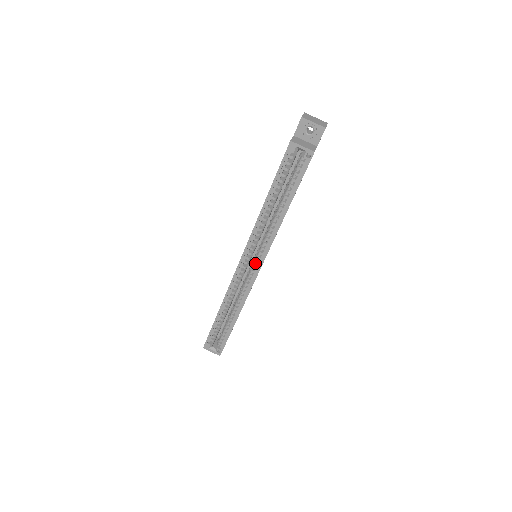
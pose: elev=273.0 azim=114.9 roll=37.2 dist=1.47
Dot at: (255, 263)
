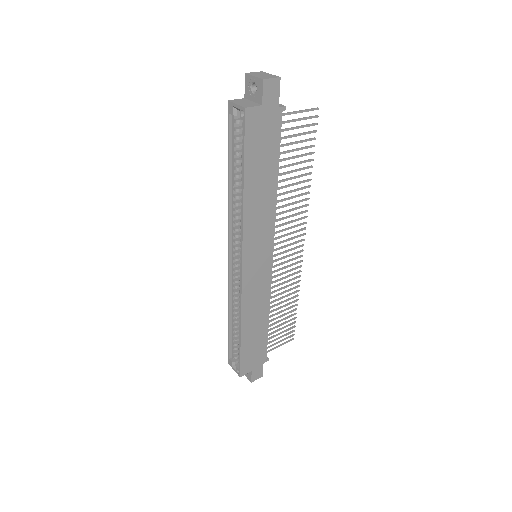
Dot at: occluded
